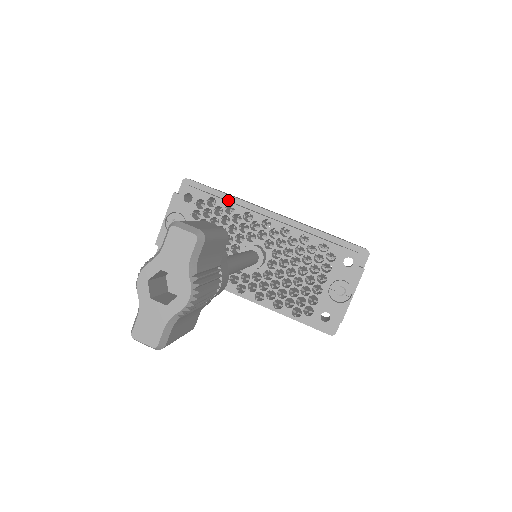
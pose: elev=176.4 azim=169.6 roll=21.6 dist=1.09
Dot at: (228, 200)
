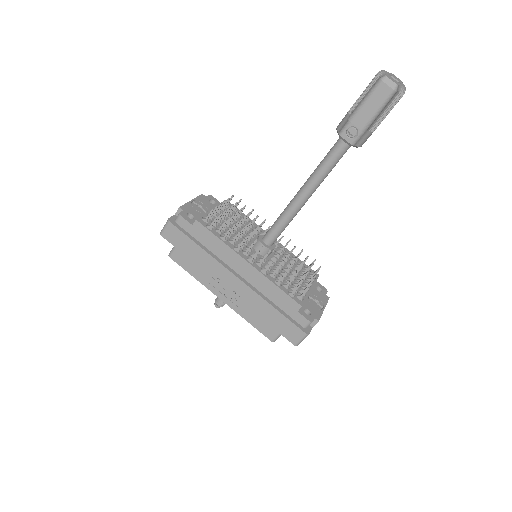
Dot at: occluded
